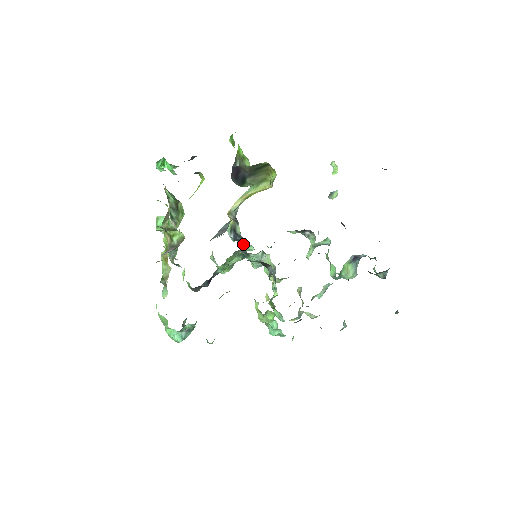
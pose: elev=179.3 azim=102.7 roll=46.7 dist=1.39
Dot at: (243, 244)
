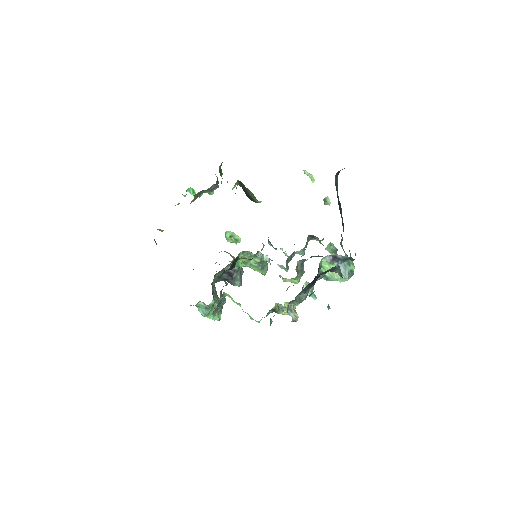
Dot at: occluded
